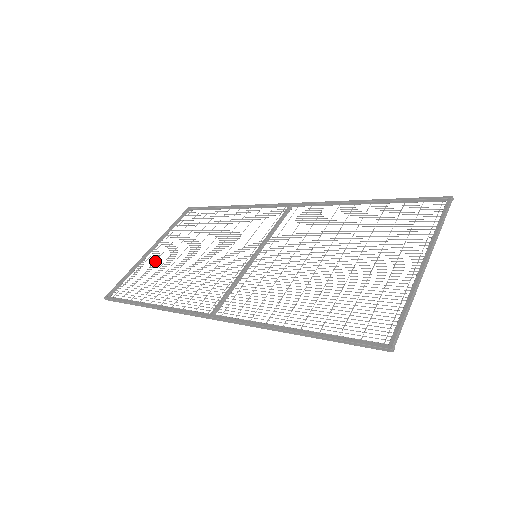
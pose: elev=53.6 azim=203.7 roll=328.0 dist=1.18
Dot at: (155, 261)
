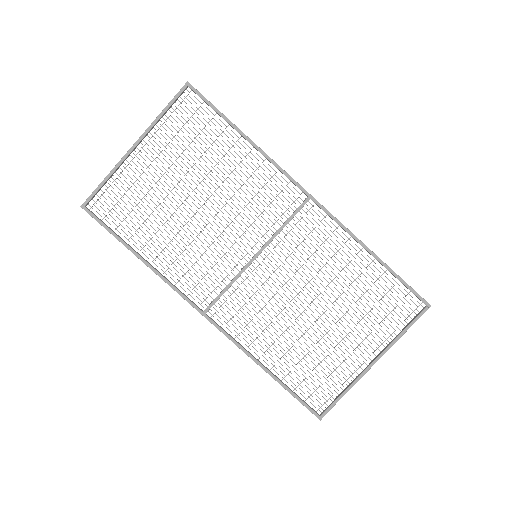
Dot at: (141, 174)
